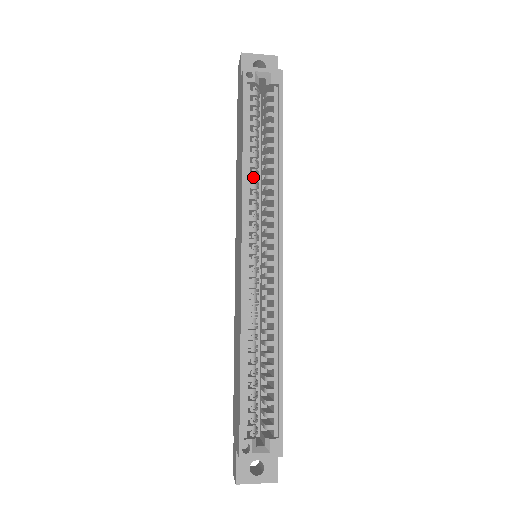
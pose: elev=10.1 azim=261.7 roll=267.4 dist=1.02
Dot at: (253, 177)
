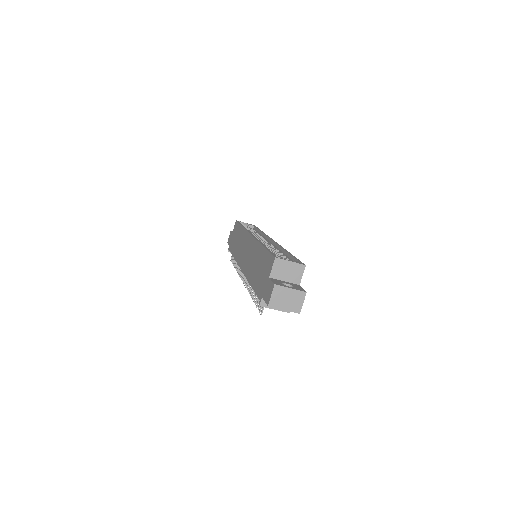
Dot at: occluded
